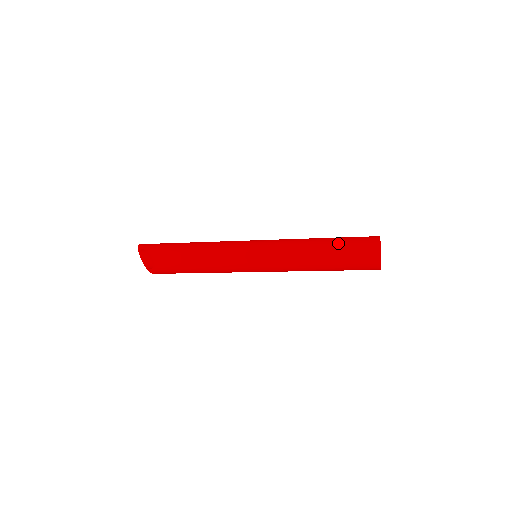
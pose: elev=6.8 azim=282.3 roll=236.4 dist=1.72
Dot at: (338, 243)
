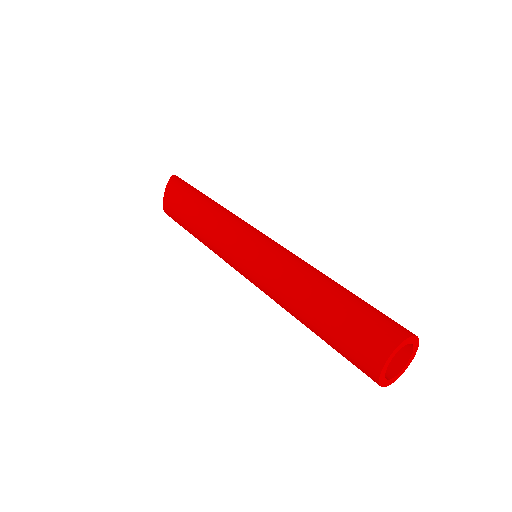
Dot at: (342, 303)
